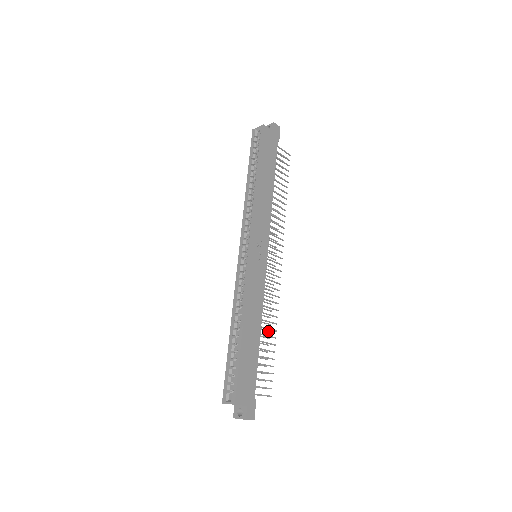
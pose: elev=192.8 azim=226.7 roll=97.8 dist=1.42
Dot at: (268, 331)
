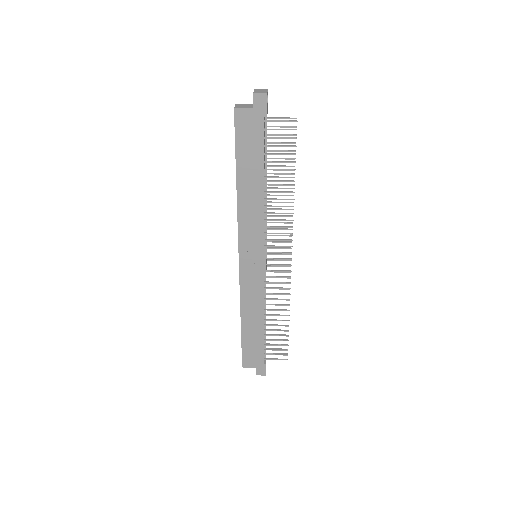
Dot at: occluded
